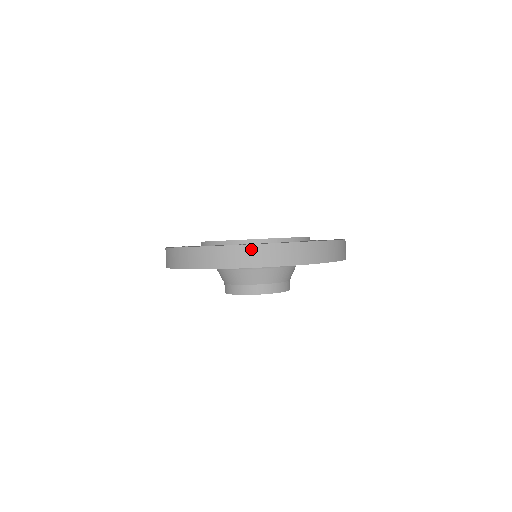
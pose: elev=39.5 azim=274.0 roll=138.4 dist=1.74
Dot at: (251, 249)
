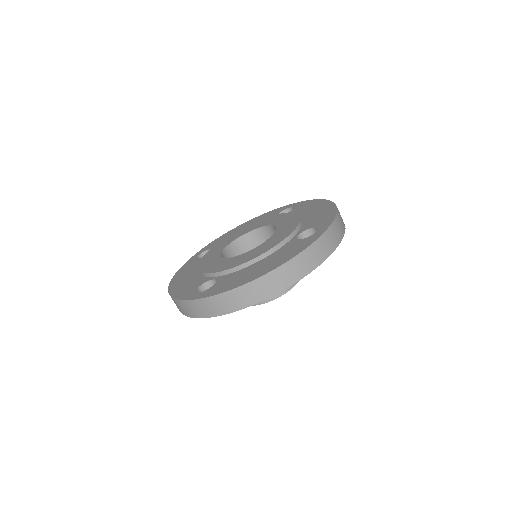
Dot at: (194, 304)
